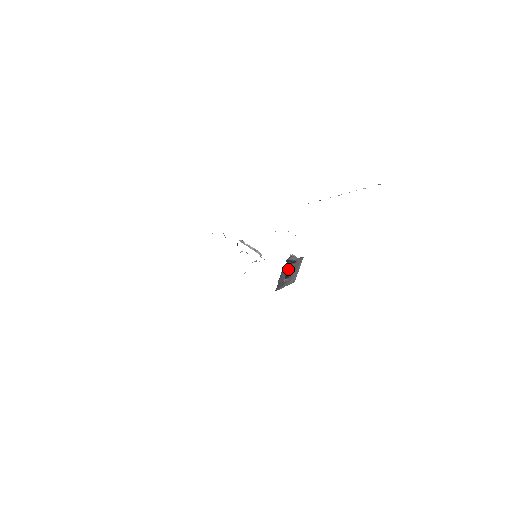
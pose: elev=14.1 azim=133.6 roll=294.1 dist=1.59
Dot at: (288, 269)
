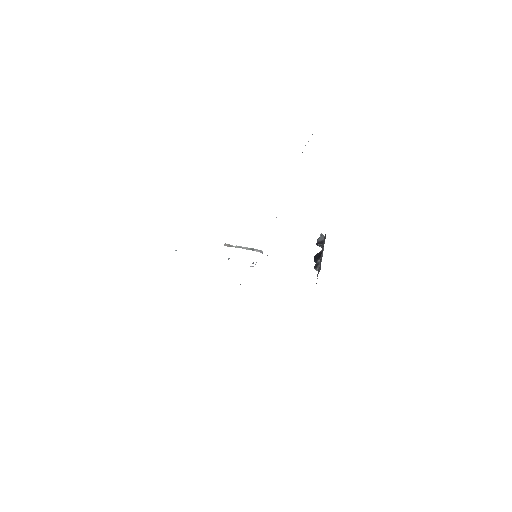
Dot at: (321, 254)
